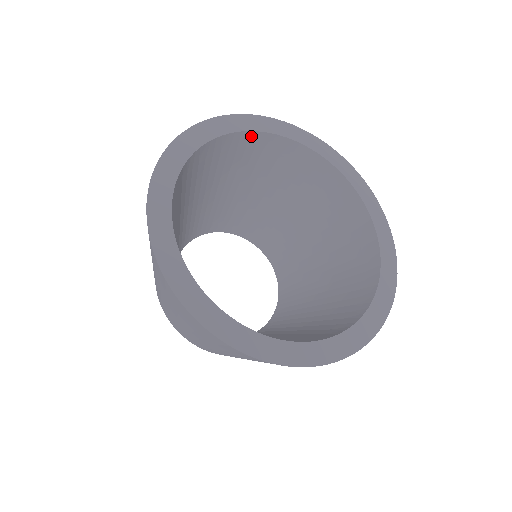
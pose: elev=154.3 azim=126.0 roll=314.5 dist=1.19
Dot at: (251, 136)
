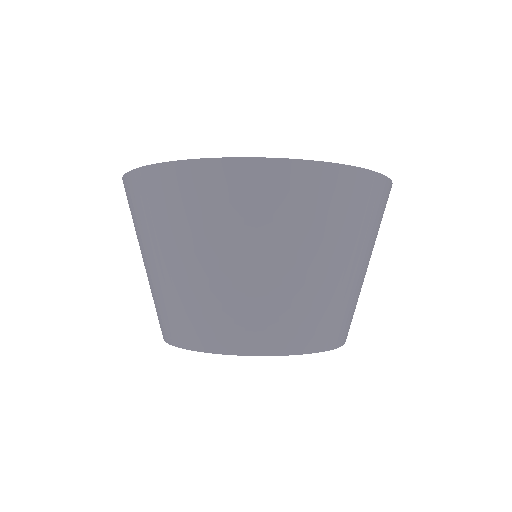
Dot at: occluded
